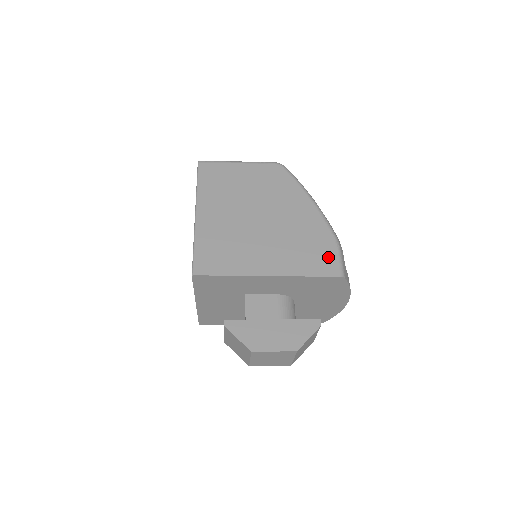
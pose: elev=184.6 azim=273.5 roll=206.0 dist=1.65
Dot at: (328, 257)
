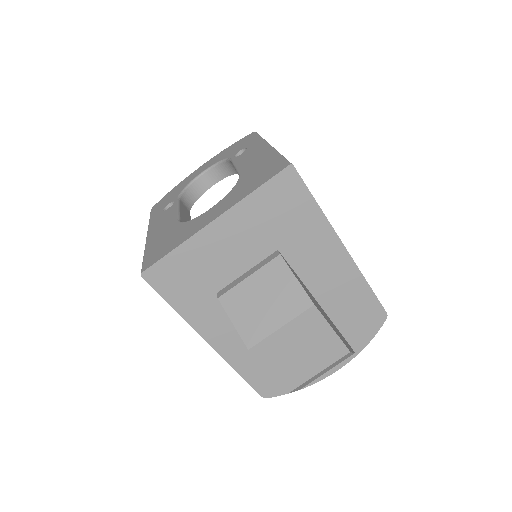
Dot at: occluded
